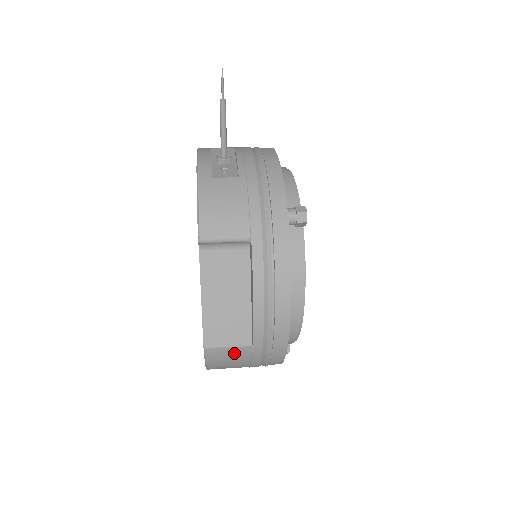
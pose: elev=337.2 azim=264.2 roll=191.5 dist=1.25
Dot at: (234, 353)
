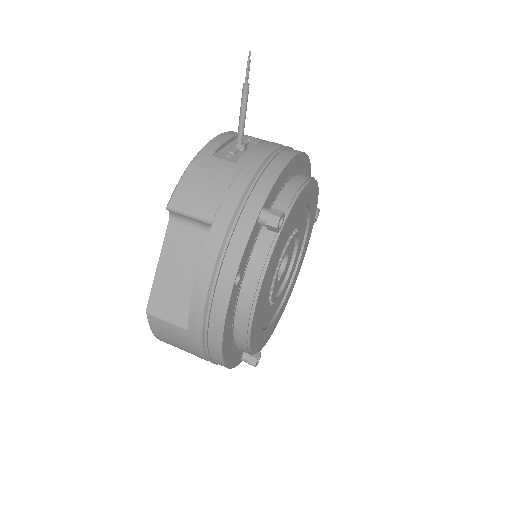
Dot at: (173, 331)
